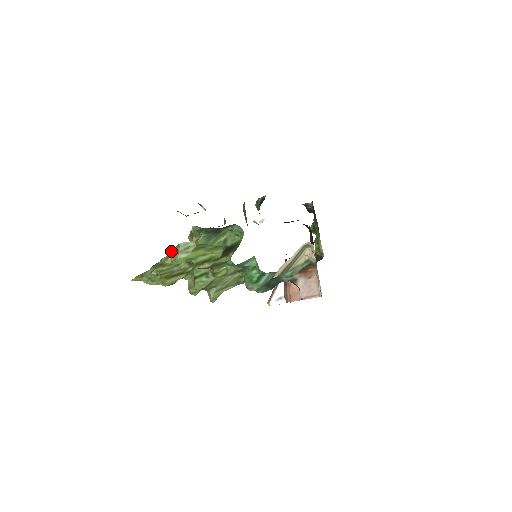
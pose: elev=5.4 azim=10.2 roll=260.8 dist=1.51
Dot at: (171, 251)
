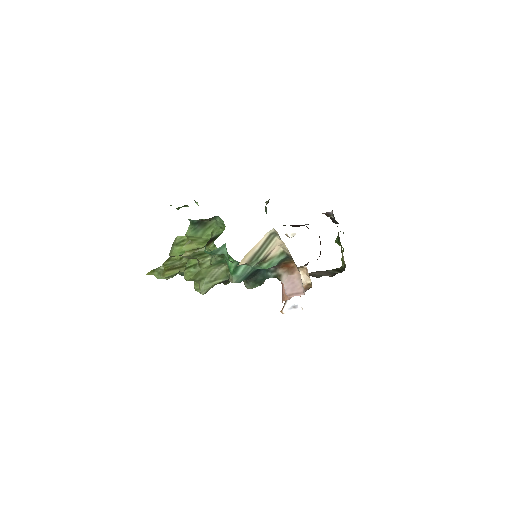
Dot at: occluded
